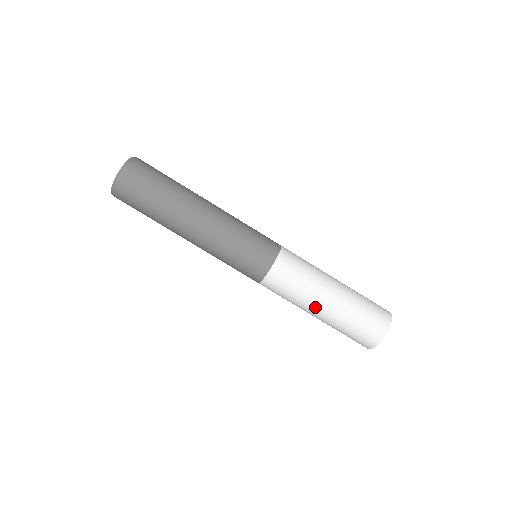
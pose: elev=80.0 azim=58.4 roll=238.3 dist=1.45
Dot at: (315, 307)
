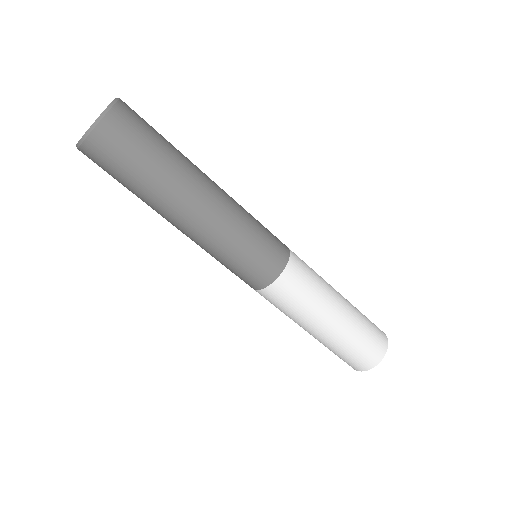
Dot at: occluded
